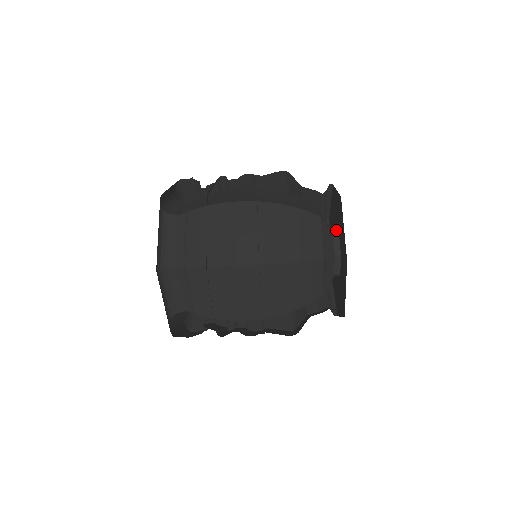
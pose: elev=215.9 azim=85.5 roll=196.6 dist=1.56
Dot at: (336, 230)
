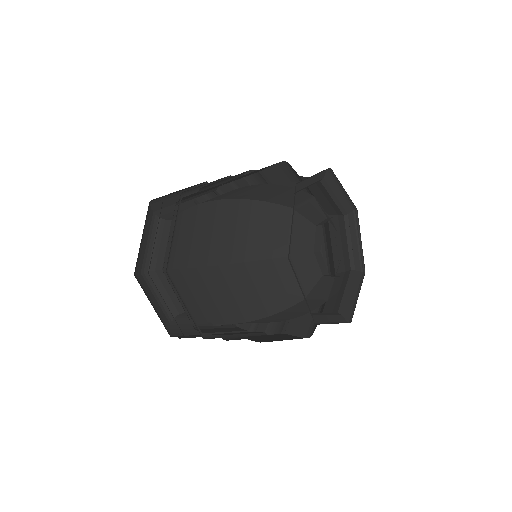
Dot at: (324, 222)
